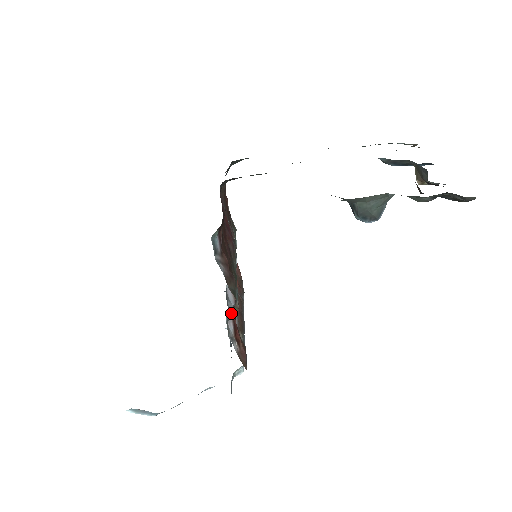
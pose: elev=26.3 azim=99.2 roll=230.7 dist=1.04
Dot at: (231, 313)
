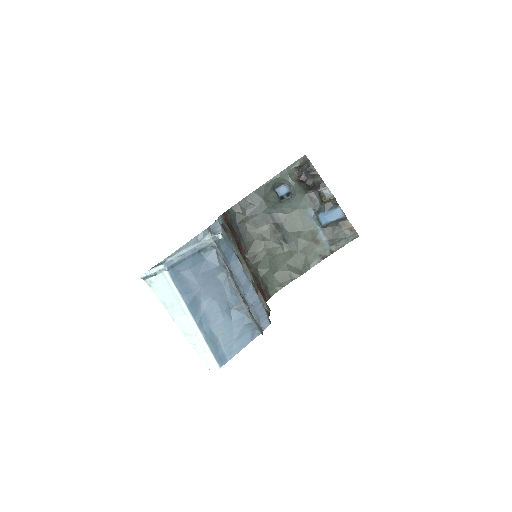
Dot at: occluded
